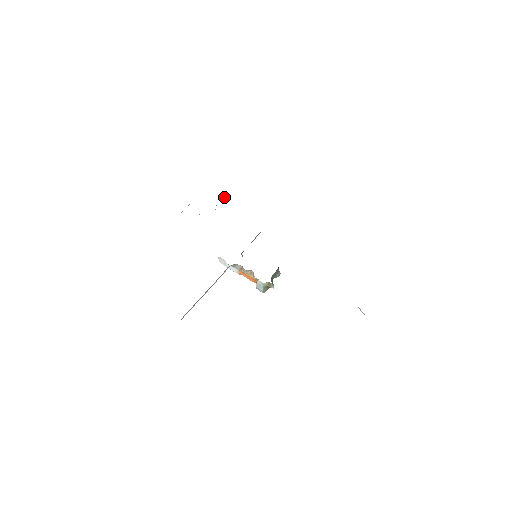
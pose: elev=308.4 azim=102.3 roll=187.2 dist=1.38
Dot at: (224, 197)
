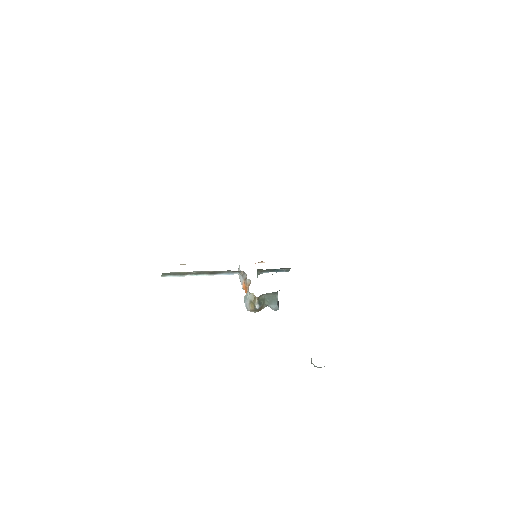
Dot at: occluded
